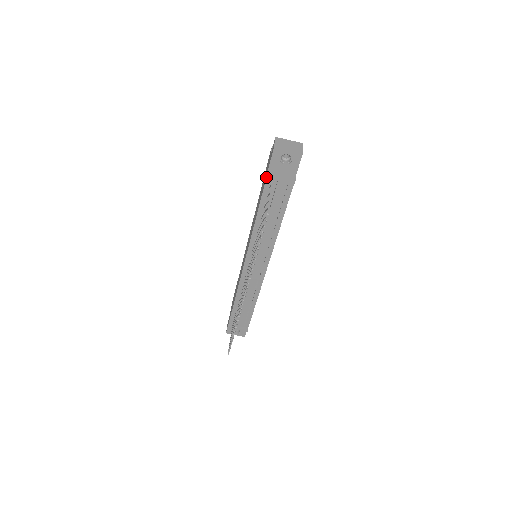
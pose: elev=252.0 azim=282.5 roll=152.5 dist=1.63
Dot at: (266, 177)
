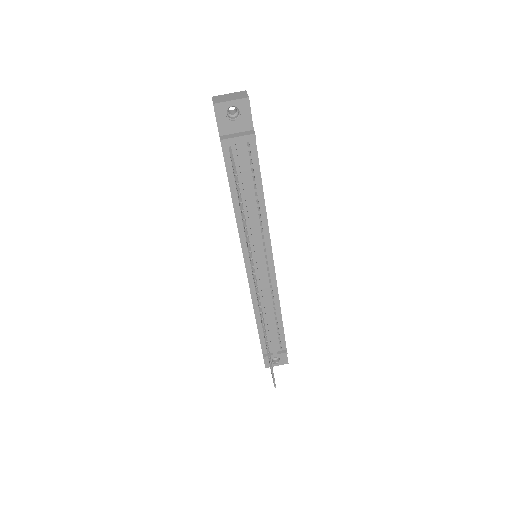
Dot at: (221, 145)
